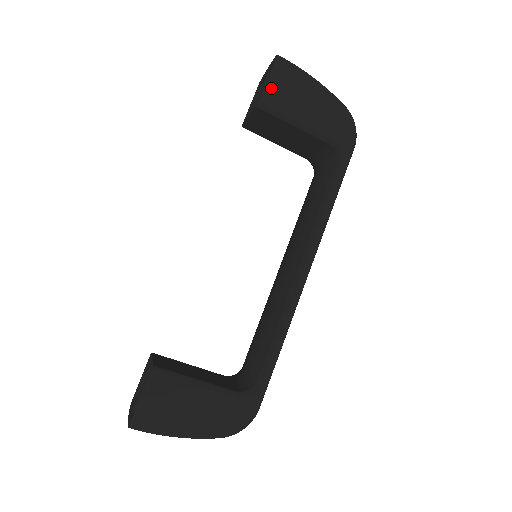
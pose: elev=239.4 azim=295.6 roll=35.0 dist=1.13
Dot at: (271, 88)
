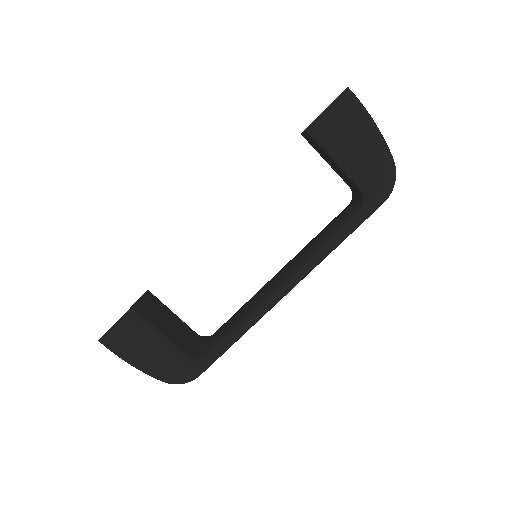
Dot at: (326, 118)
